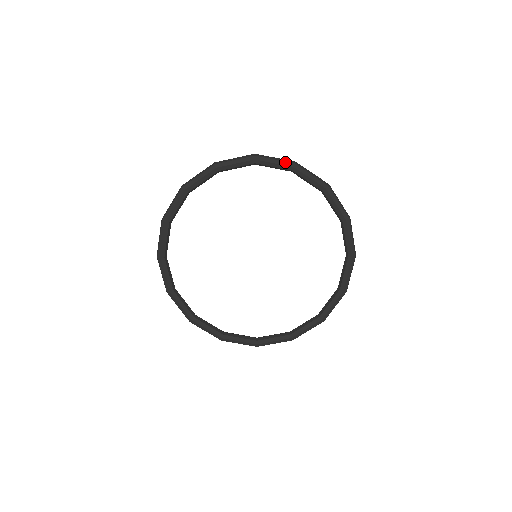
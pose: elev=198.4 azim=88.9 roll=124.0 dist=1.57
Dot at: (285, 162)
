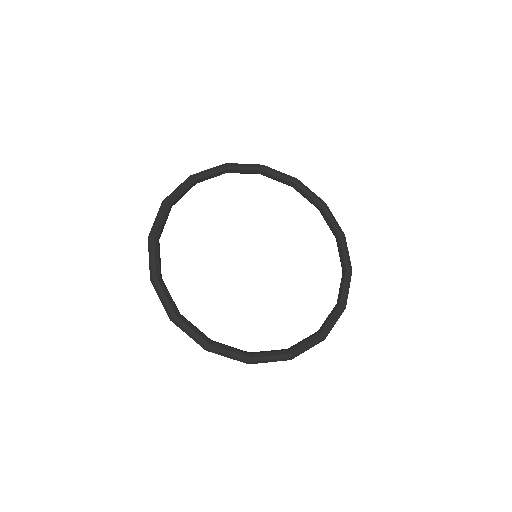
Dot at: (289, 176)
